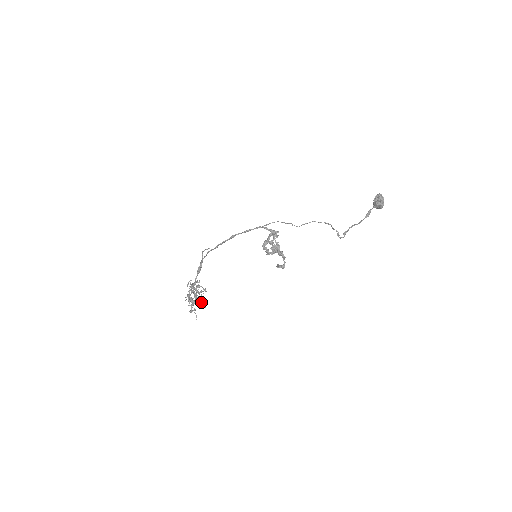
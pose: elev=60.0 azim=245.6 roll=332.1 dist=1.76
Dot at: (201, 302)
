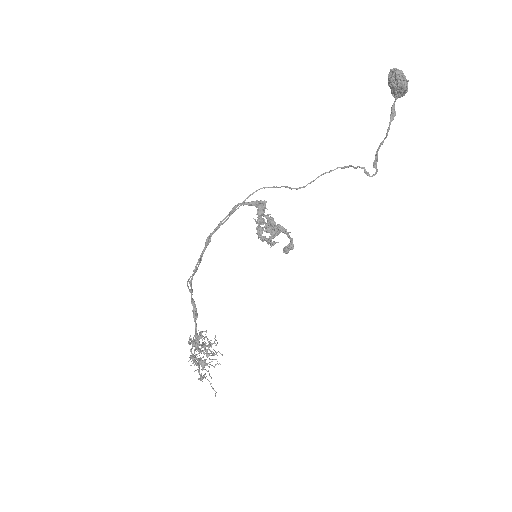
Dot at: (214, 359)
